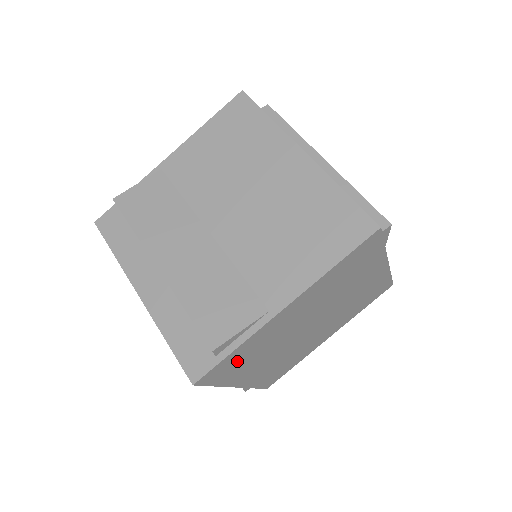
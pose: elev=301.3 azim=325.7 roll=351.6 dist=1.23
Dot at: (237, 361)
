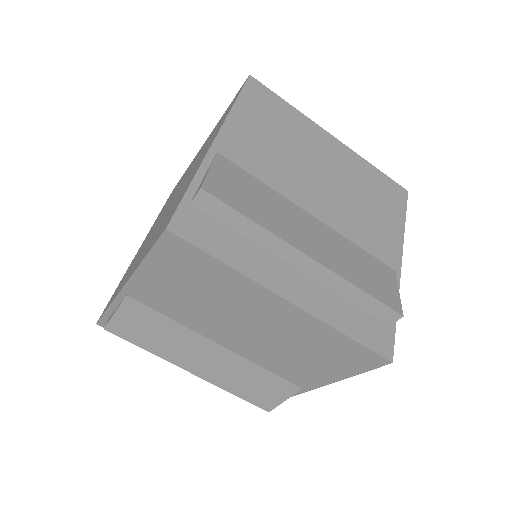
Dot at: occluded
